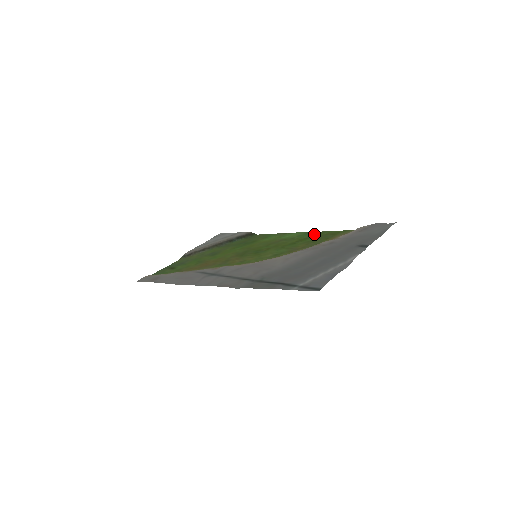
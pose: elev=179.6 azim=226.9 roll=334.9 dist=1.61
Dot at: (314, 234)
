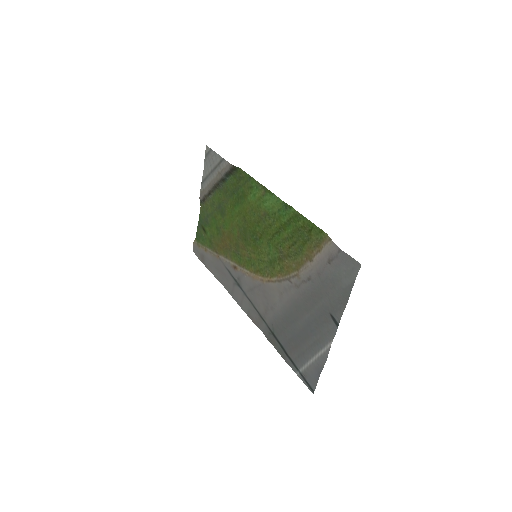
Dot at: (291, 218)
